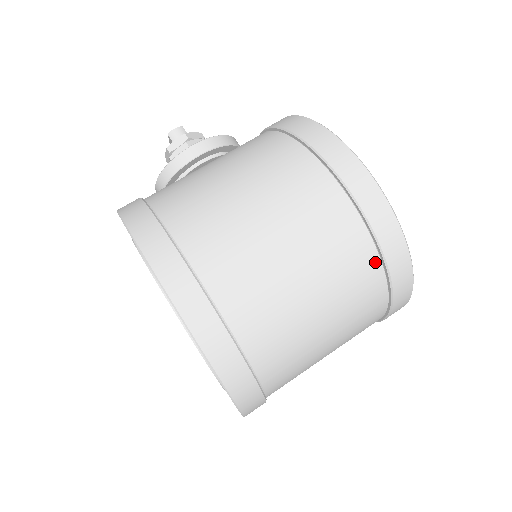
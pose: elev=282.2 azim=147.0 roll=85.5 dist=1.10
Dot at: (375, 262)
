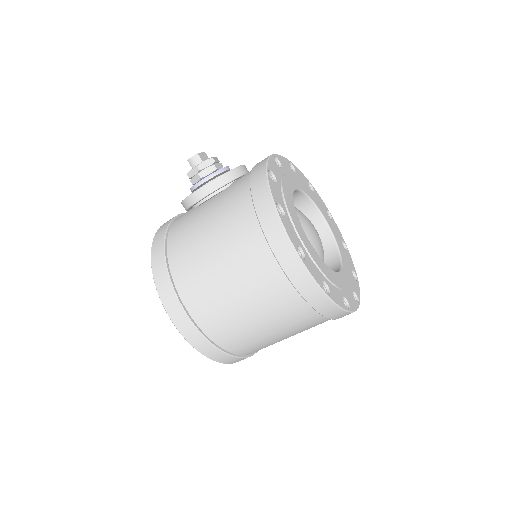
Dot at: (307, 309)
